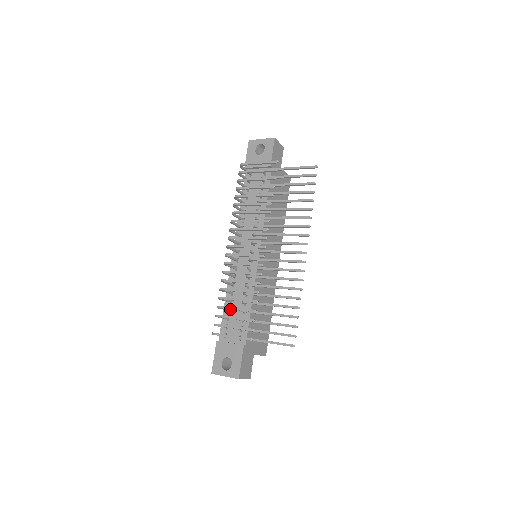
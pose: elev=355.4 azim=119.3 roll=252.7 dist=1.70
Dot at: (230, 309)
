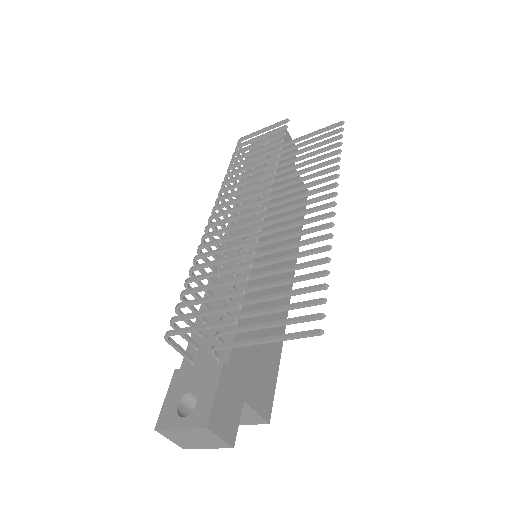
Dot at: occluded
